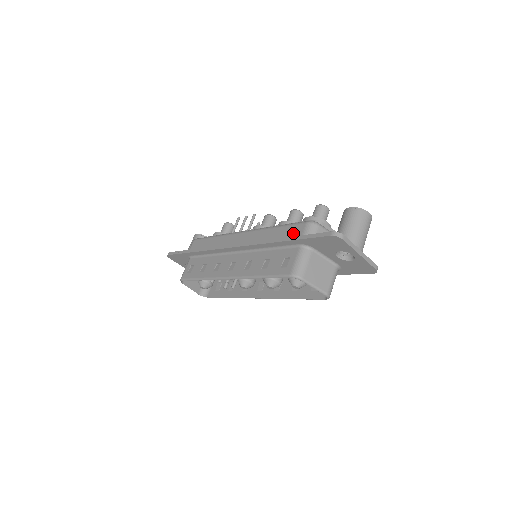
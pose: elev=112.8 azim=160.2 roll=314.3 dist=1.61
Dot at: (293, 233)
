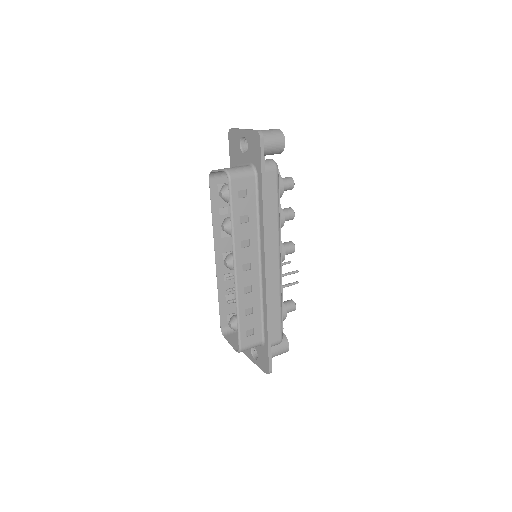
Dot at: occluded
